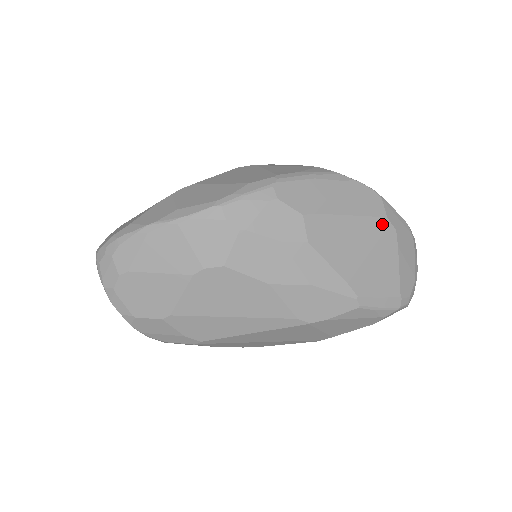
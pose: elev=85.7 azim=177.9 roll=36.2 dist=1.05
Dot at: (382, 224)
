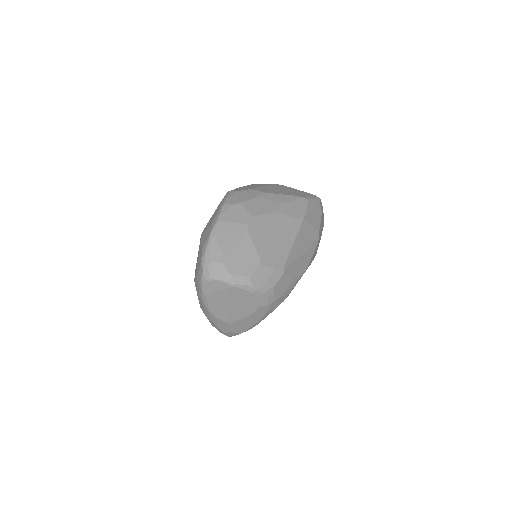
Dot at: (276, 185)
